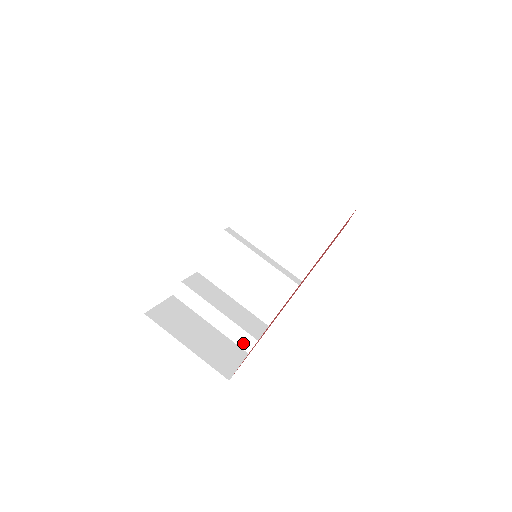
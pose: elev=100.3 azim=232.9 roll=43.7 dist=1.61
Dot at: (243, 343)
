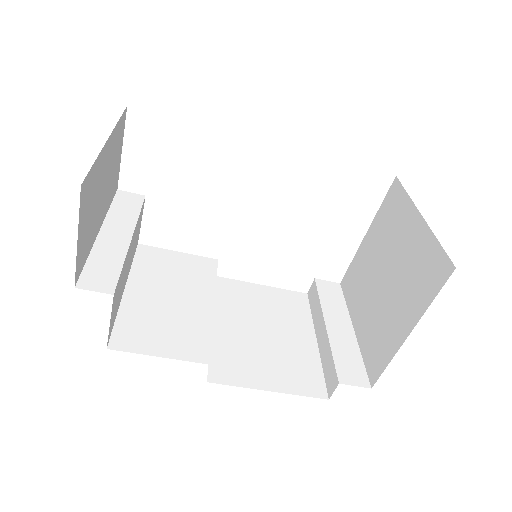
Dot at: (93, 276)
